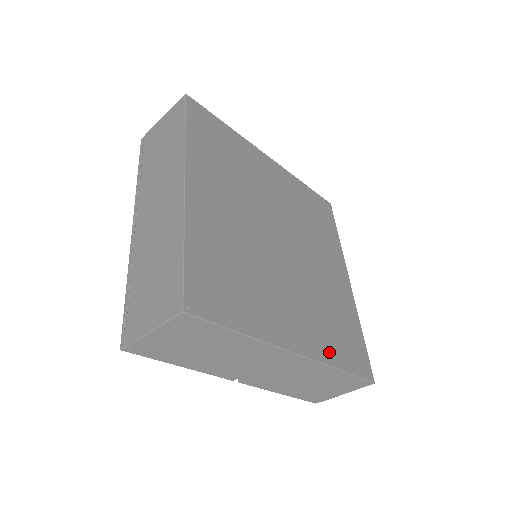
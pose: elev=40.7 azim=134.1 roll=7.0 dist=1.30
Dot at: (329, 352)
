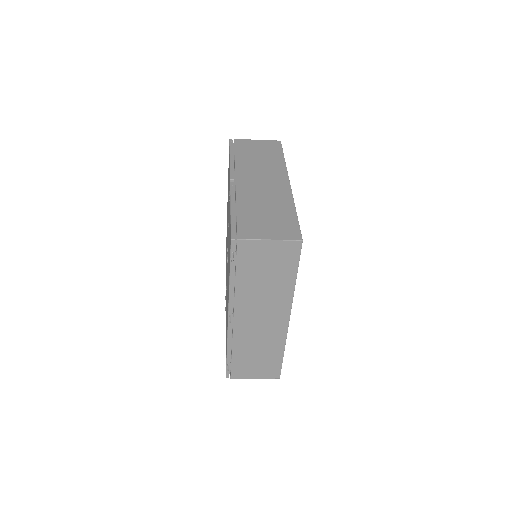
Dot at: occluded
